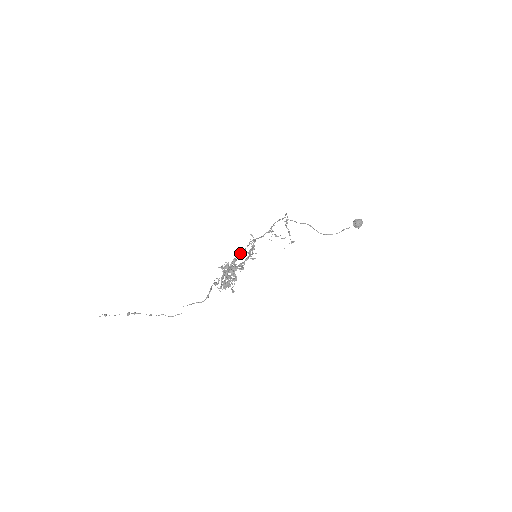
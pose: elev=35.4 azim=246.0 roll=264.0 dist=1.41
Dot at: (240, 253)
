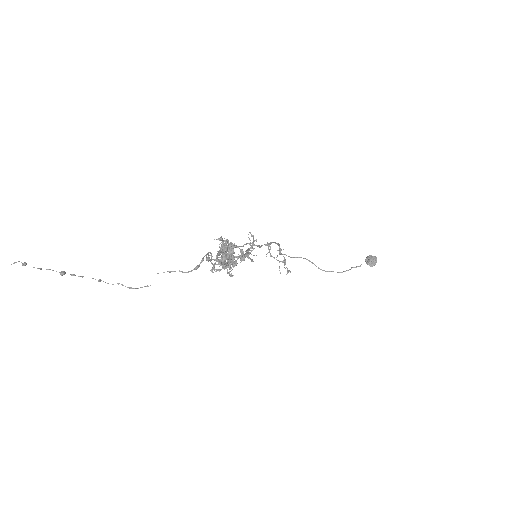
Dot at: (236, 246)
